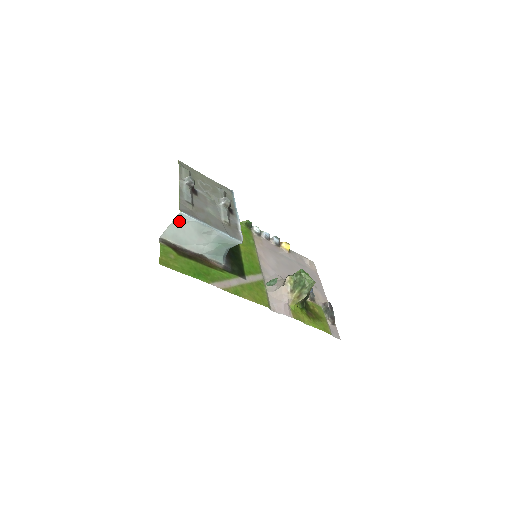
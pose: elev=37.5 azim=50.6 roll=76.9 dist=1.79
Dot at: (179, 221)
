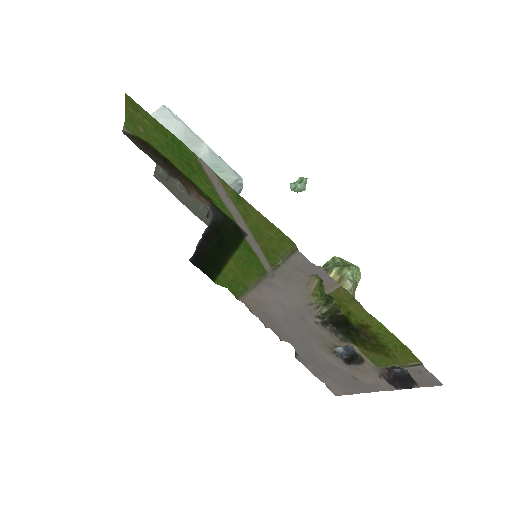
Dot at: (159, 117)
